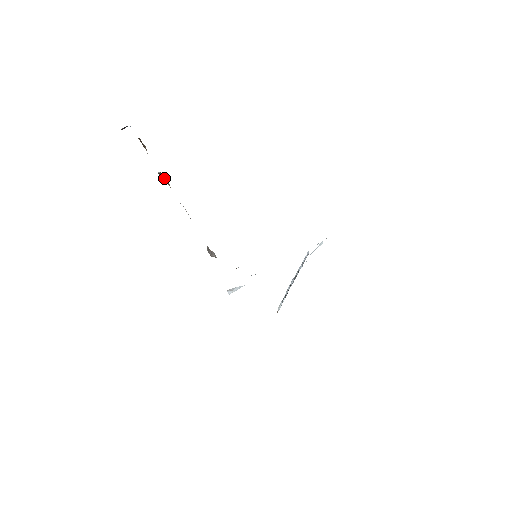
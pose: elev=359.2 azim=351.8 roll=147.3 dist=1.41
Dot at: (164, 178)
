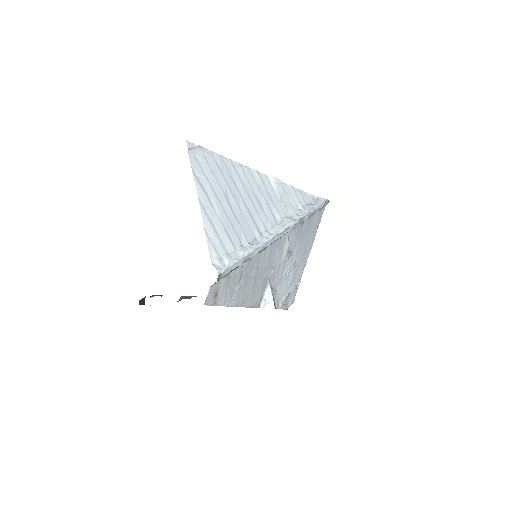
Dot at: (189, 297)
